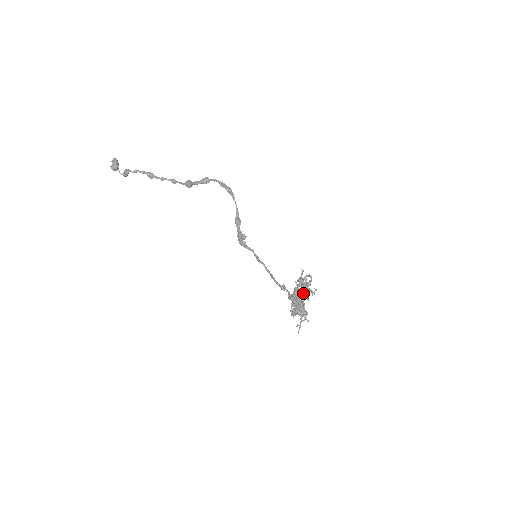
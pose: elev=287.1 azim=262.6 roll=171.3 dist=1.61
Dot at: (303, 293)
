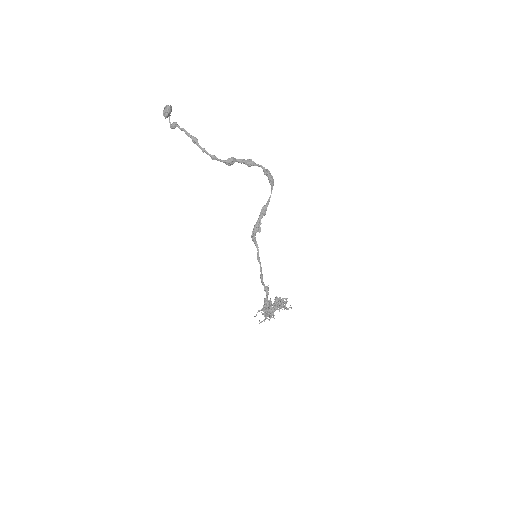
Dot at: (272, 310)
